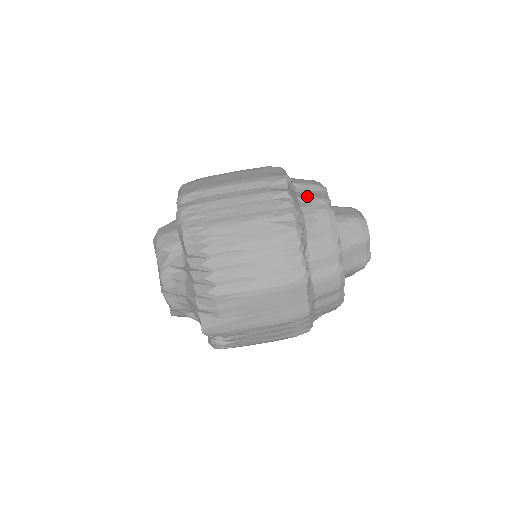
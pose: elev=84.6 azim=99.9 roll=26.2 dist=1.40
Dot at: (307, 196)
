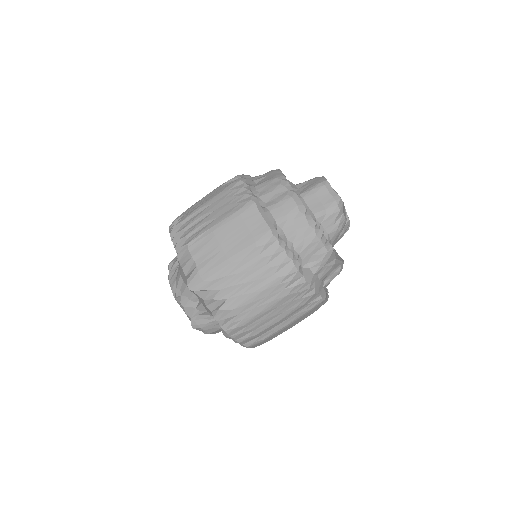
Dot at: occluded
